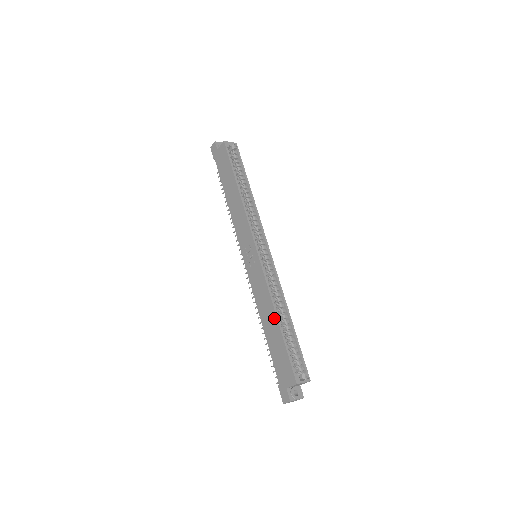
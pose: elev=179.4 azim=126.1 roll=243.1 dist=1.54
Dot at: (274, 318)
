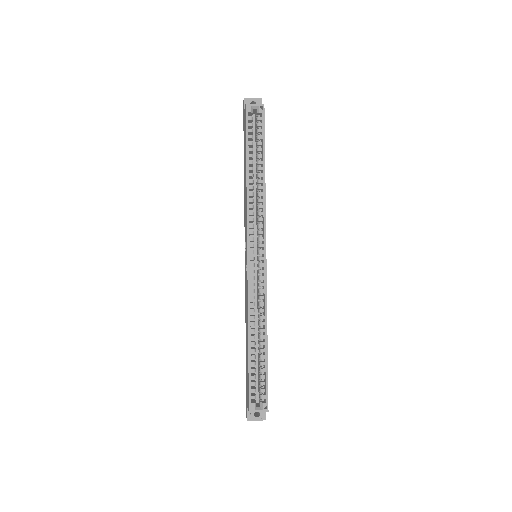
Dot at: (247, 337)
